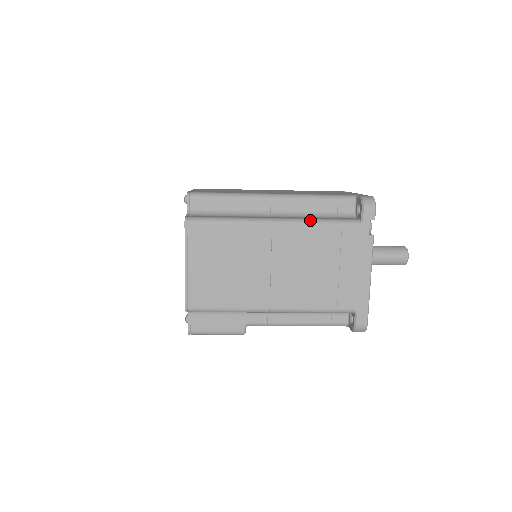
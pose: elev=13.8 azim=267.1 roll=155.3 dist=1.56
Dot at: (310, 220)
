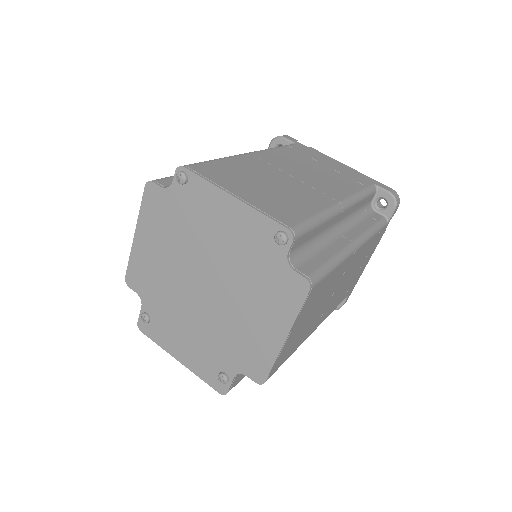
Dot at: (370, 233)
